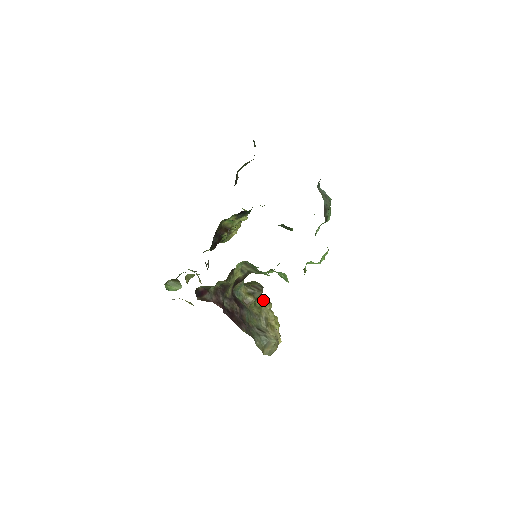
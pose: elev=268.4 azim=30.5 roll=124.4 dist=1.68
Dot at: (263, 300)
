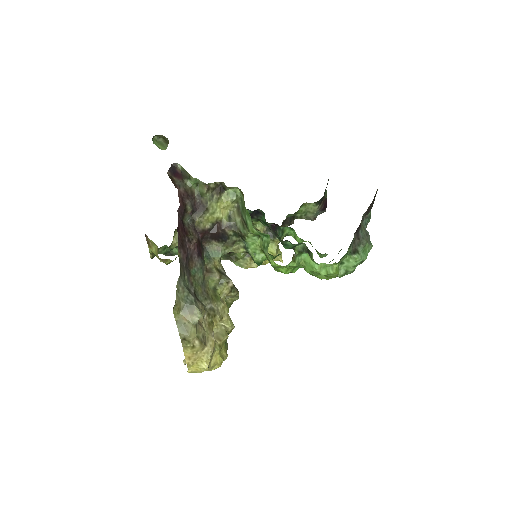
Dot at: occluded
